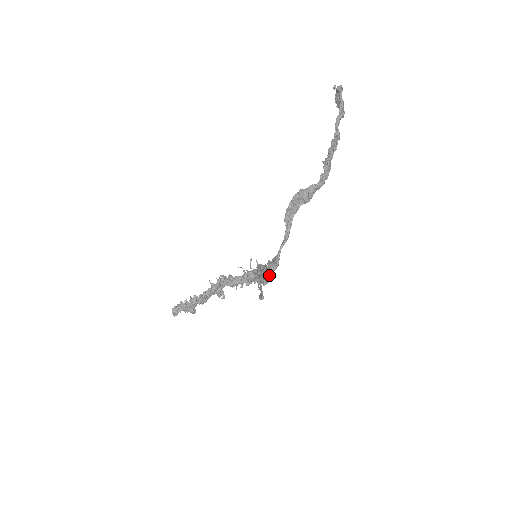
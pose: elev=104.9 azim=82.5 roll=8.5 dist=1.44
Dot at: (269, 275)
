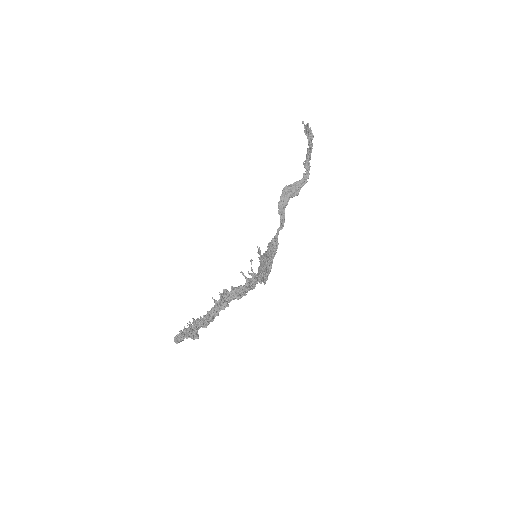
Dot at: (270, 259)
